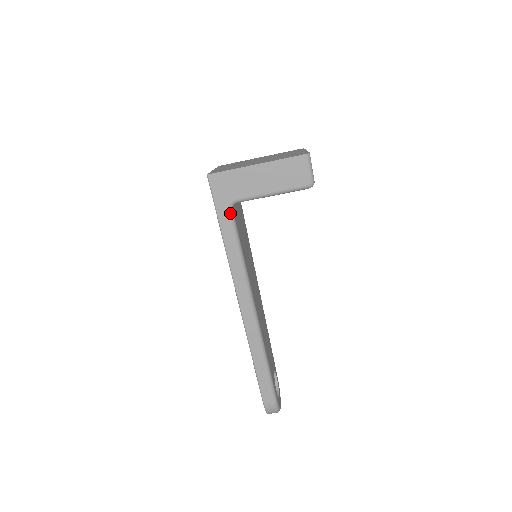
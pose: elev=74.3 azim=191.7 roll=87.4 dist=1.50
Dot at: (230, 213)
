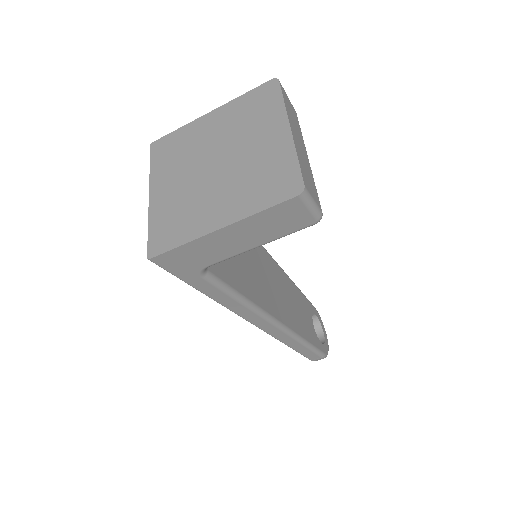
Dot at: (205, 278)
